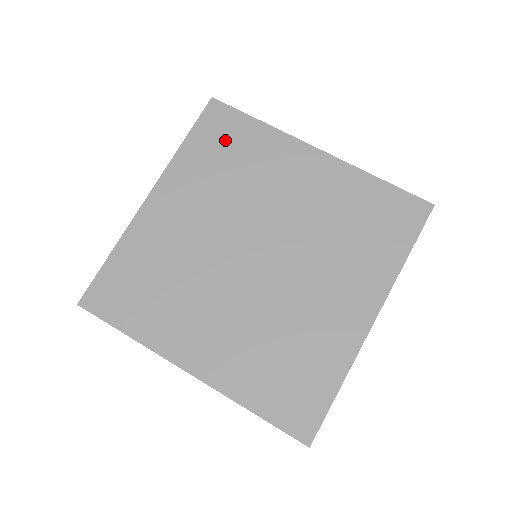
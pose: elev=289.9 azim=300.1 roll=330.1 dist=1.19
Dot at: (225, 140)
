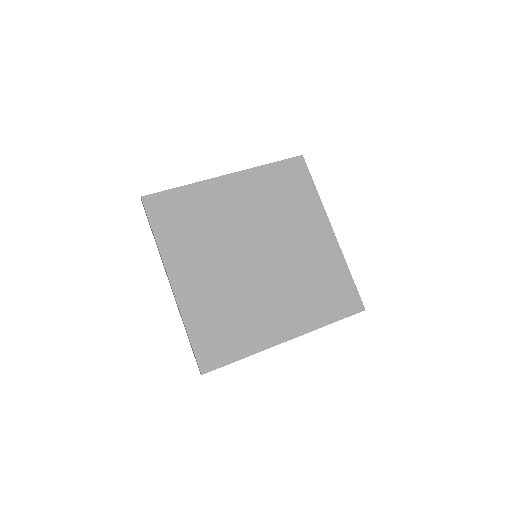
Dot at: (176, 214)
